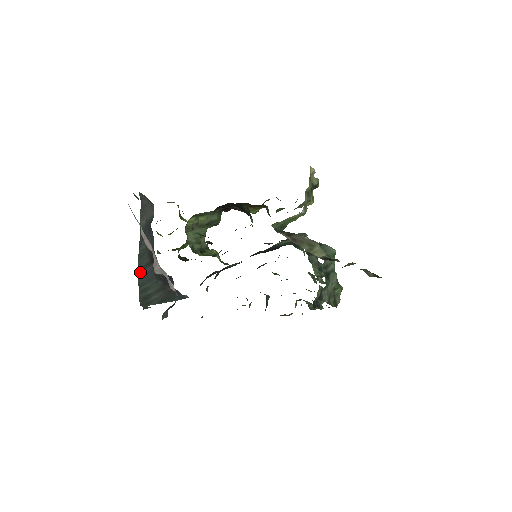
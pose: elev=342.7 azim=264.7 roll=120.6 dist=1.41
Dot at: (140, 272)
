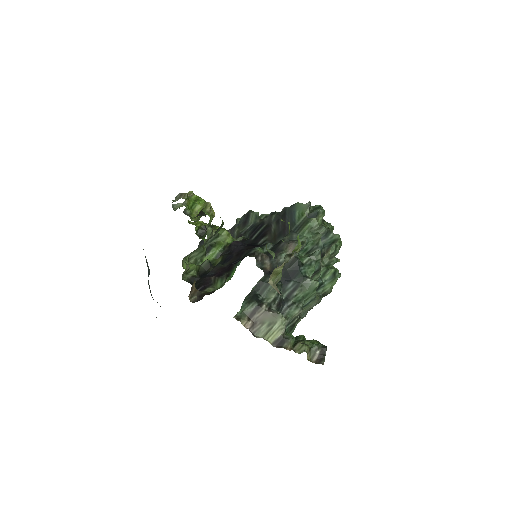
Dot at: occluded
